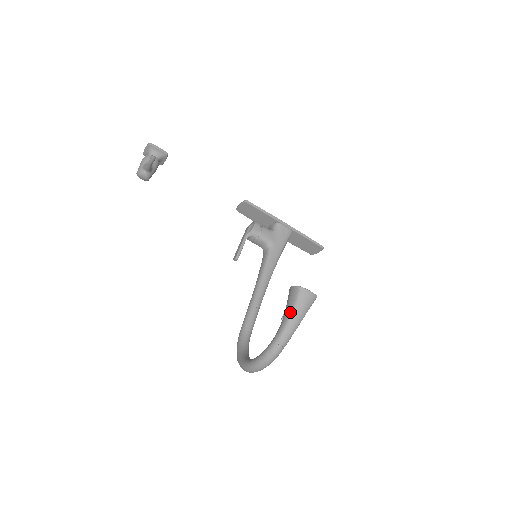
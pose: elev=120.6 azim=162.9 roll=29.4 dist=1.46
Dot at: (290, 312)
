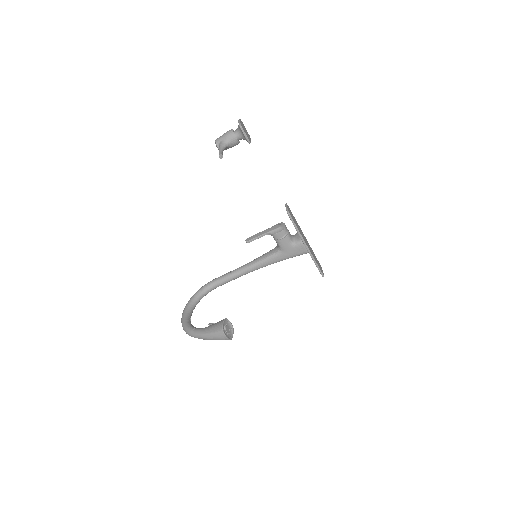
Dot at: (208, 333)
